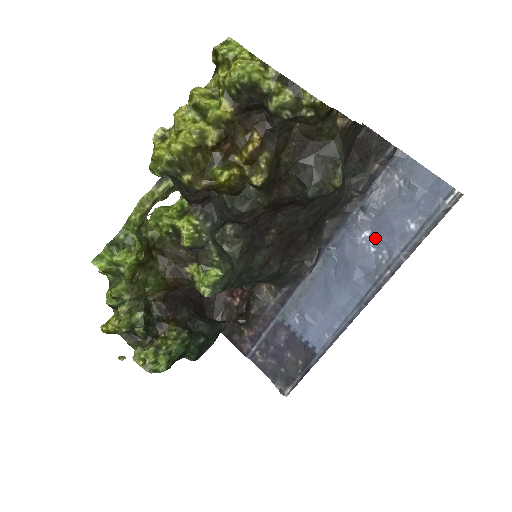
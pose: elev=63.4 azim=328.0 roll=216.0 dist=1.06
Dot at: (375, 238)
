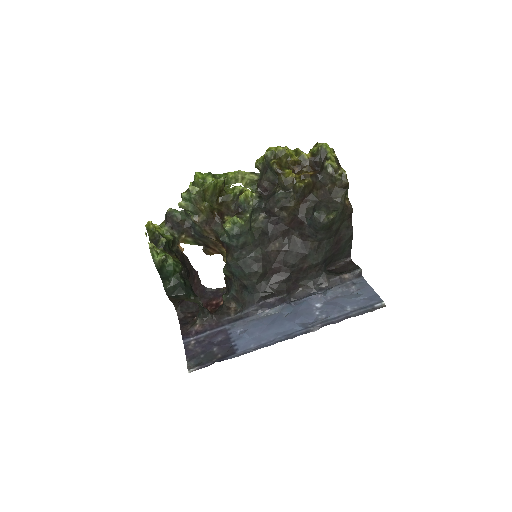
Dot at: (323, 308)
